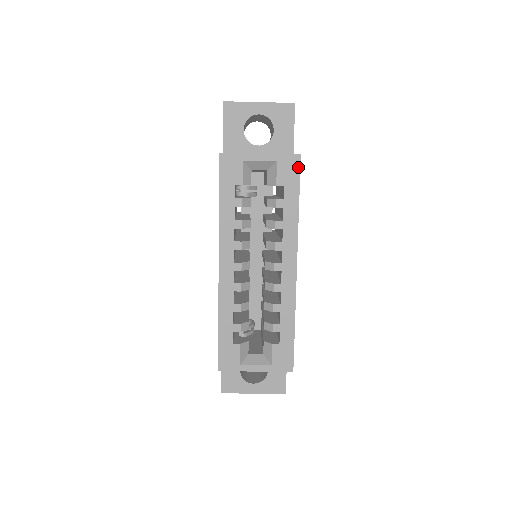
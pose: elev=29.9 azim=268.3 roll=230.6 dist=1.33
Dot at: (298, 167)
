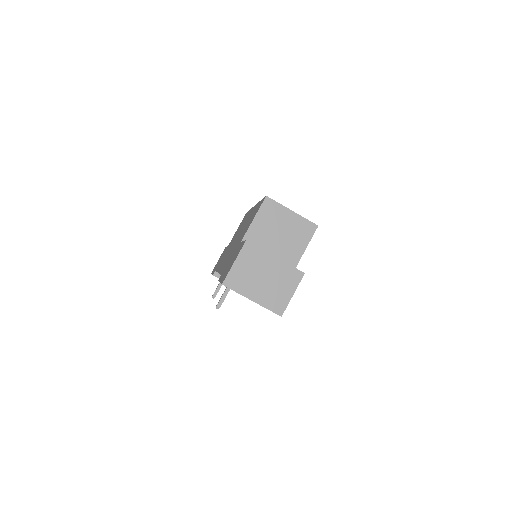
Dot at: occluded
